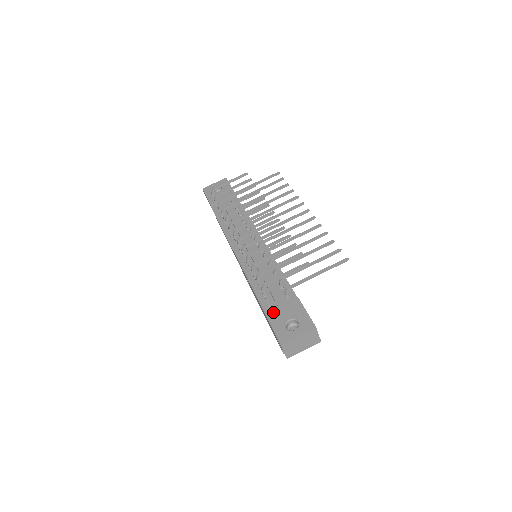
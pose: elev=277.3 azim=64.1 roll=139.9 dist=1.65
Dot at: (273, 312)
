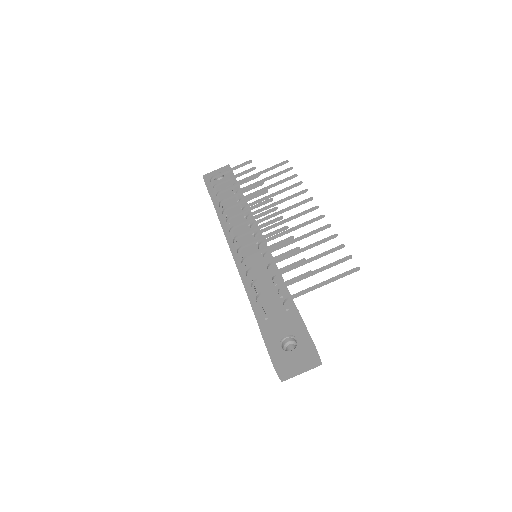
Dot at: (268, 326)
